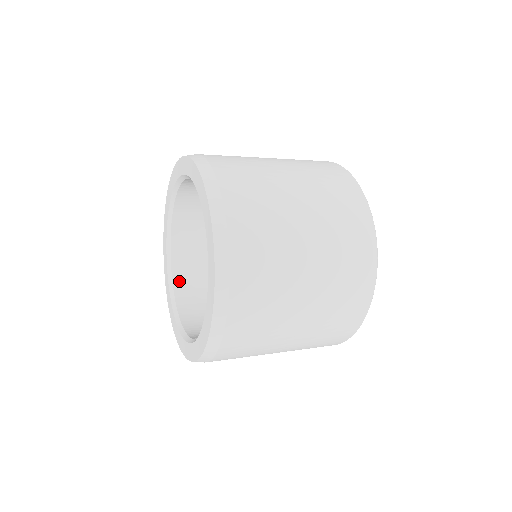
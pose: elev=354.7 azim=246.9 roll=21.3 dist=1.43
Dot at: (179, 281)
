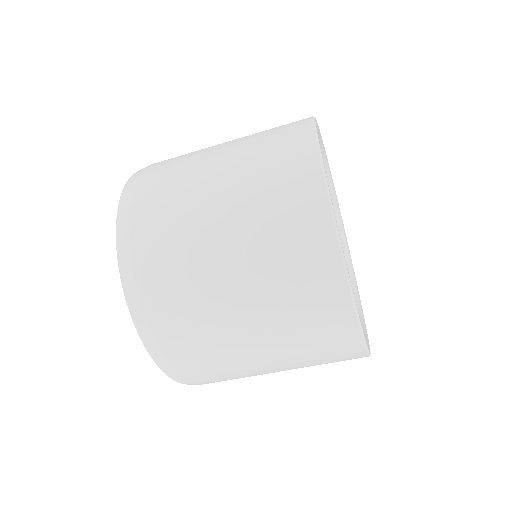
Dot at: occluded
